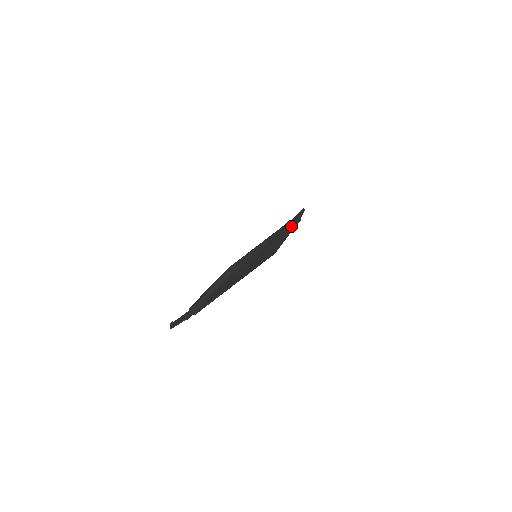
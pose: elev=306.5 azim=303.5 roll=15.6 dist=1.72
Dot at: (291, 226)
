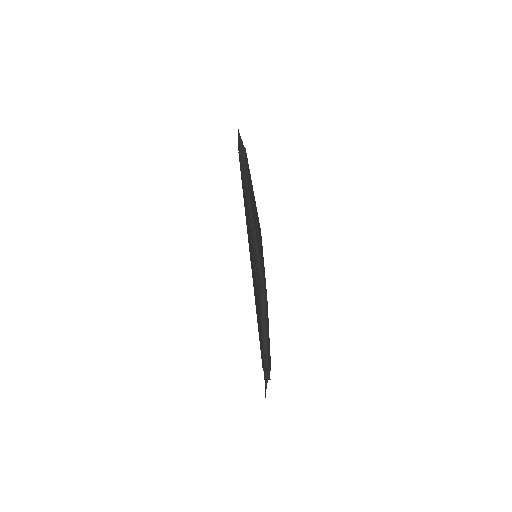
Dot at: (249, 176)
